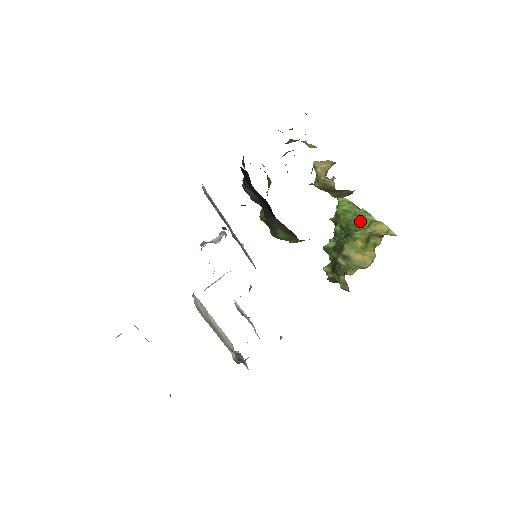
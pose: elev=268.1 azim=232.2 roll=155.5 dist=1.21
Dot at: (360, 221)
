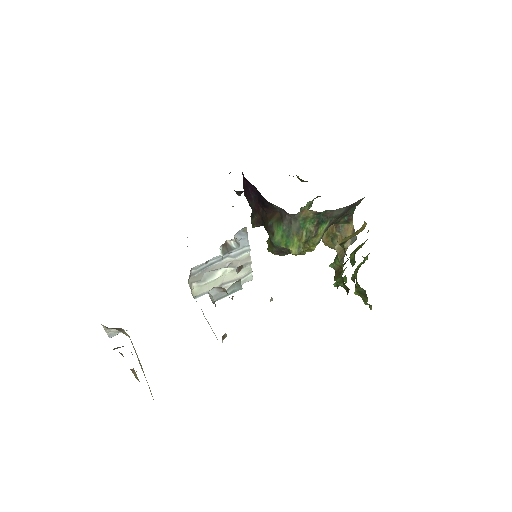
Dot at: occluded
